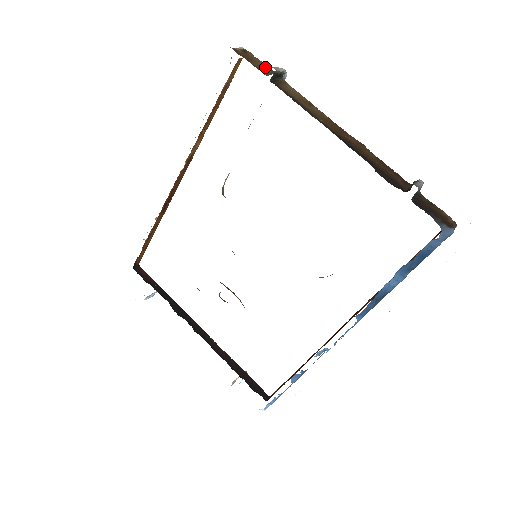
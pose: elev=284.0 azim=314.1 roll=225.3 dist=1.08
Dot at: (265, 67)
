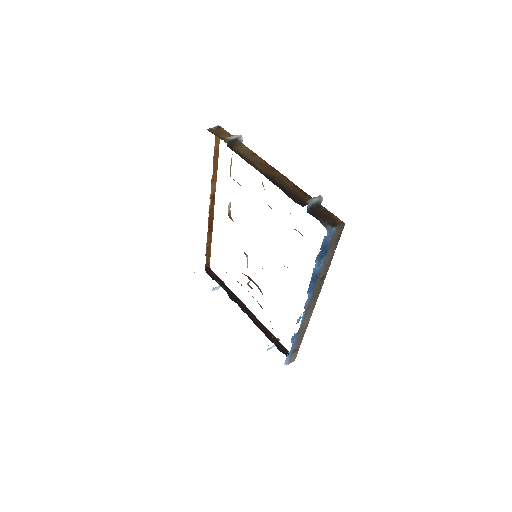
Dot at: (229, 136)
